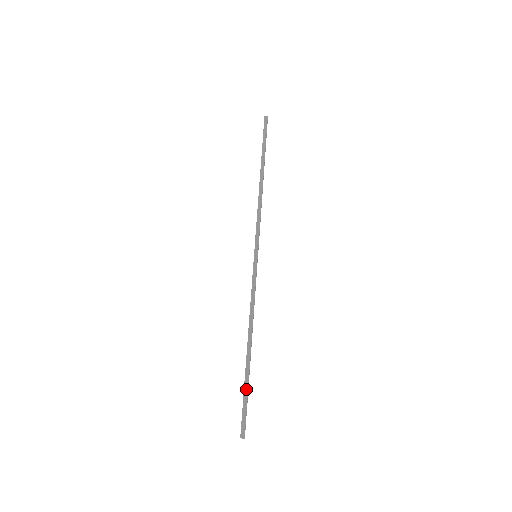
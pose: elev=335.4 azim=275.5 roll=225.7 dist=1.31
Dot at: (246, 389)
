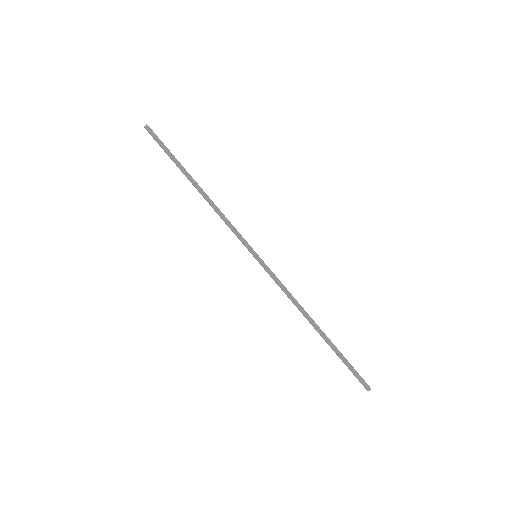
Dot at: (342, 357)
